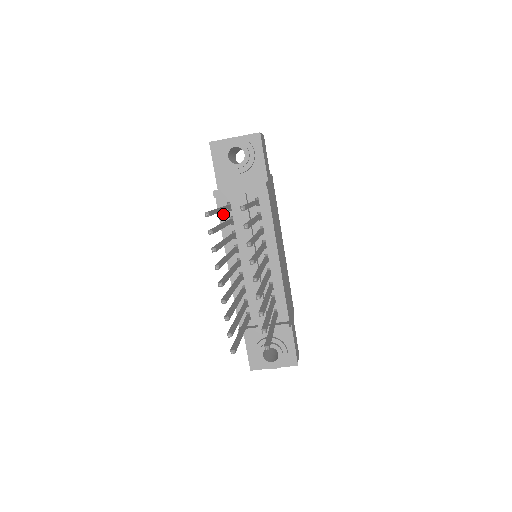
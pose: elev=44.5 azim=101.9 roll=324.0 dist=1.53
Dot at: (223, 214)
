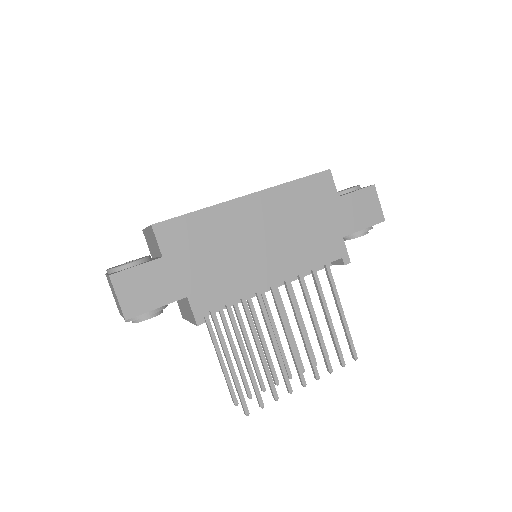
Dot at: occluded
